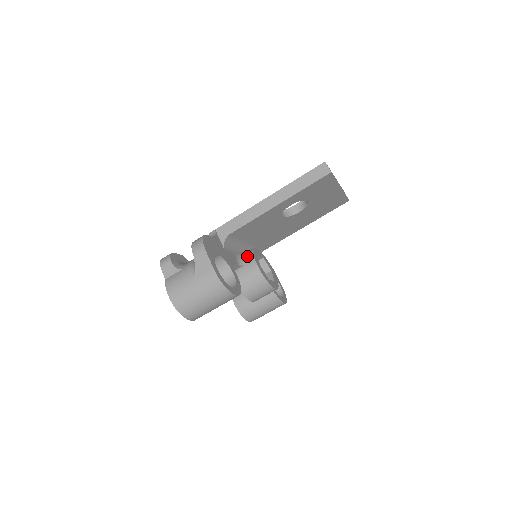
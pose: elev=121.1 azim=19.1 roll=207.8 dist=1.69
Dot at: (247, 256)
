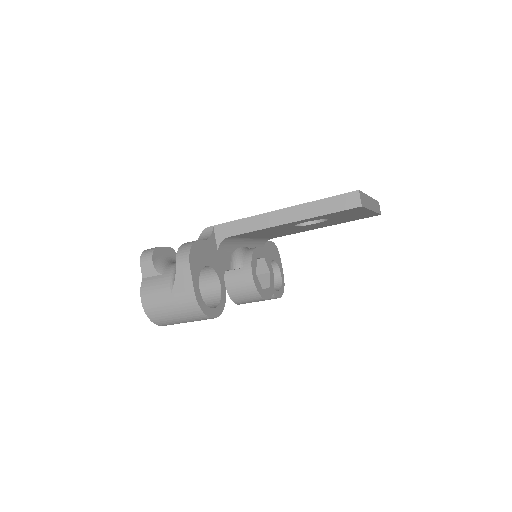
Dot at: (244, 259)
